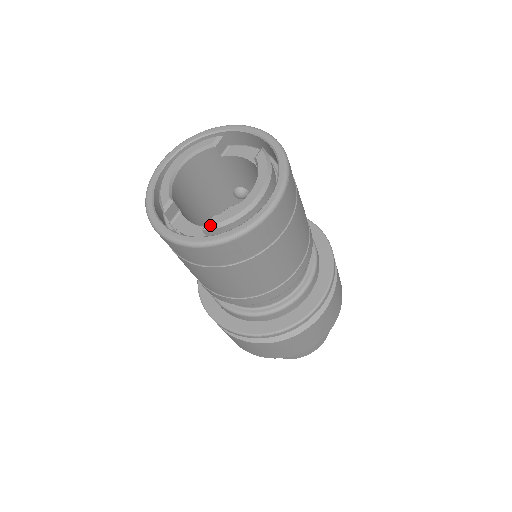
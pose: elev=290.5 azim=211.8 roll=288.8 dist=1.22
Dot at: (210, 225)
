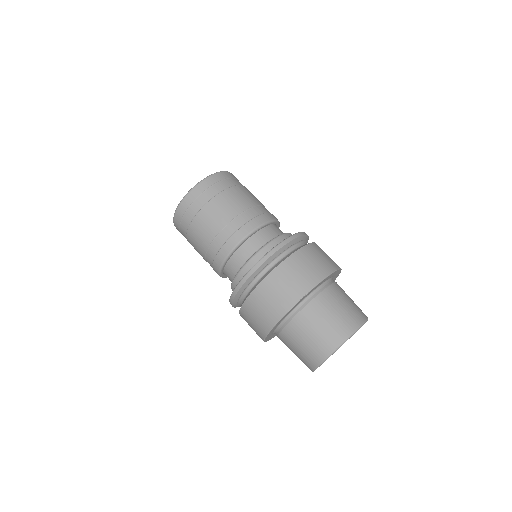
Dot at: occluded
